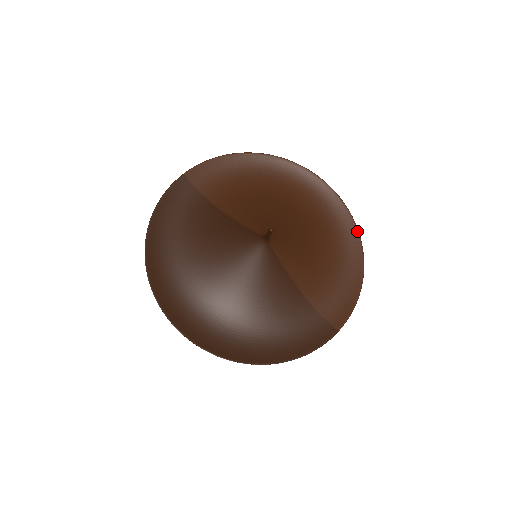
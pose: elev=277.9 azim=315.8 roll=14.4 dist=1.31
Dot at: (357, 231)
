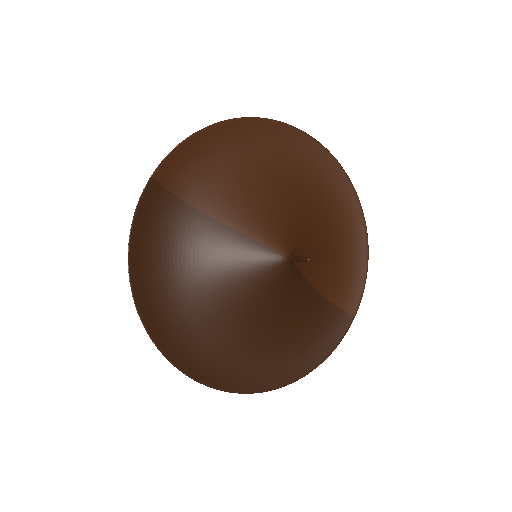
Dot at: (357, 198)
